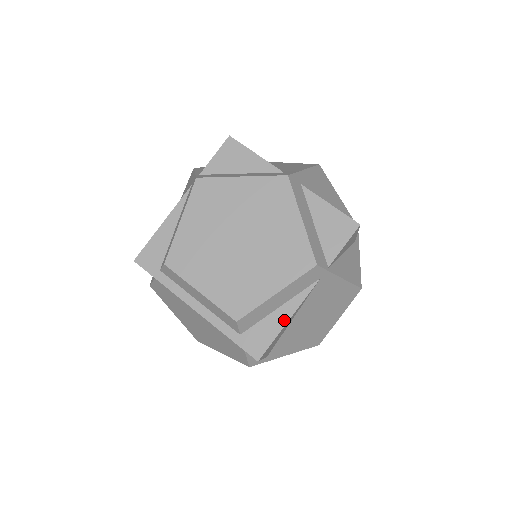
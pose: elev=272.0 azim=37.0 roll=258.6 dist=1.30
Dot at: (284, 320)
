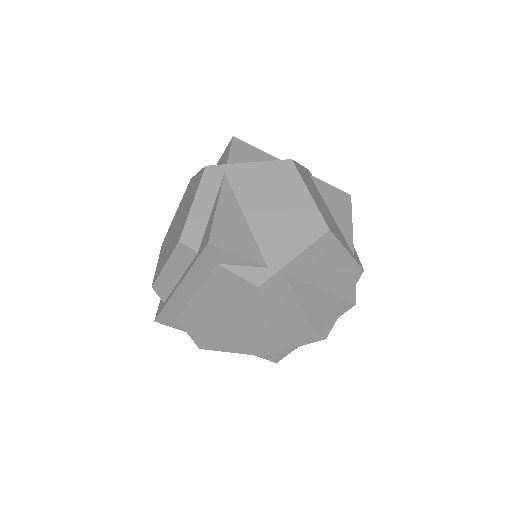
Dot at: (215, 210)
